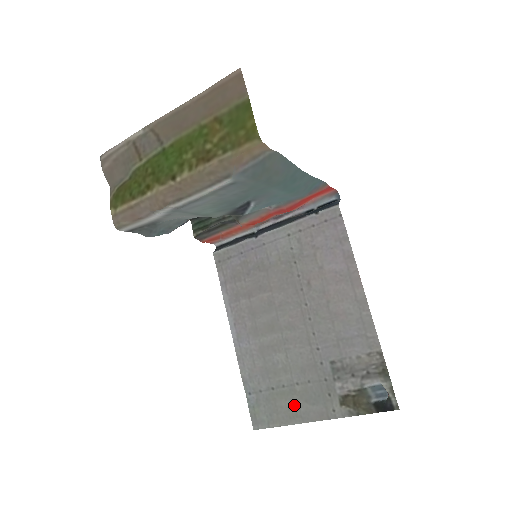
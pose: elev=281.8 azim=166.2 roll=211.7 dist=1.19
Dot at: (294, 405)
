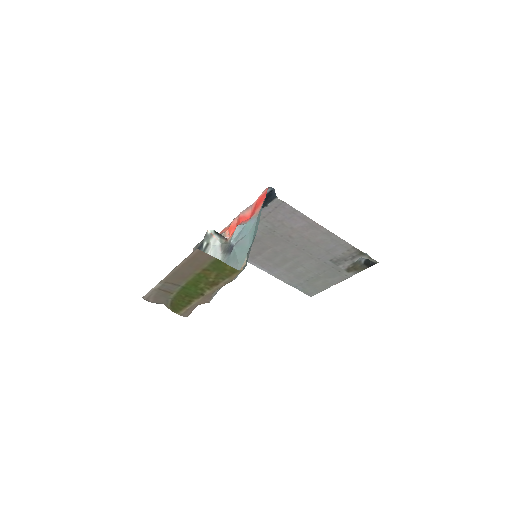
Dot at: (324, 281)
